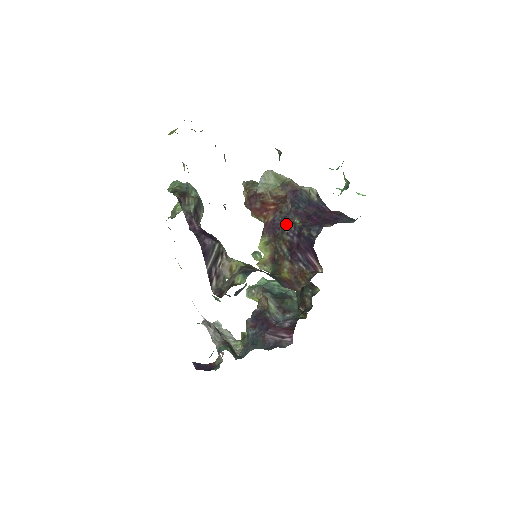
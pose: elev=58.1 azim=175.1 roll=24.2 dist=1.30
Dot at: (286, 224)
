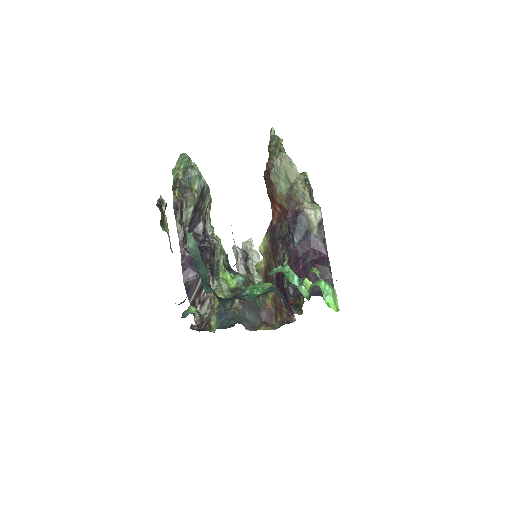
Dot at: (279, 250)
